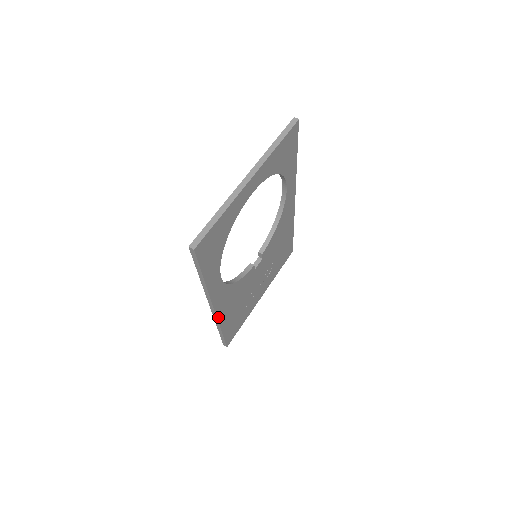
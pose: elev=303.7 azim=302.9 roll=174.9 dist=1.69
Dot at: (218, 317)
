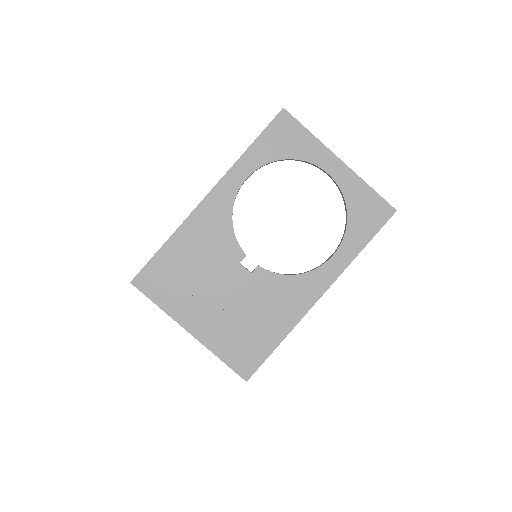
Dot at: (193, 214)
